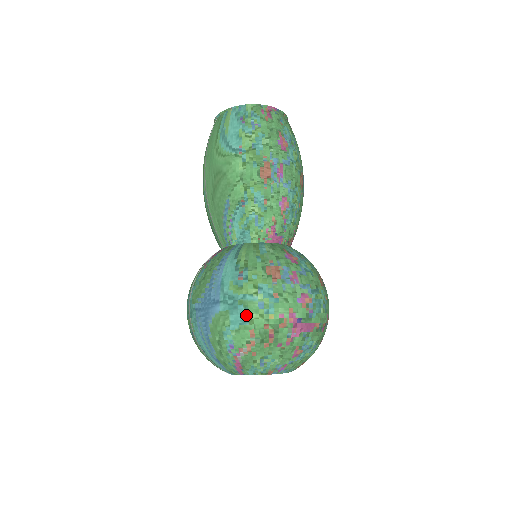
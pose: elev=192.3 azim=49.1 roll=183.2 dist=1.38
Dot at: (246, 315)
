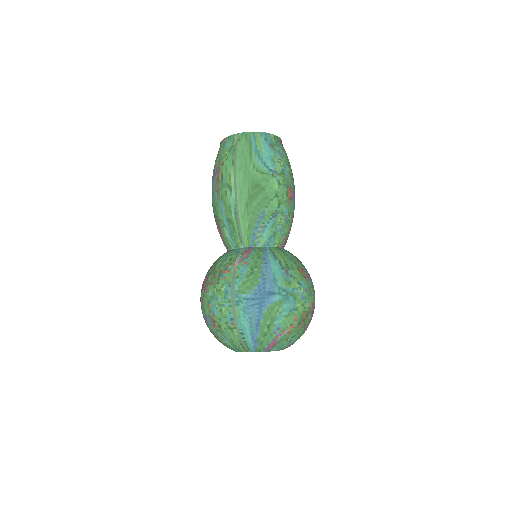
Dot at: (294, 304)
